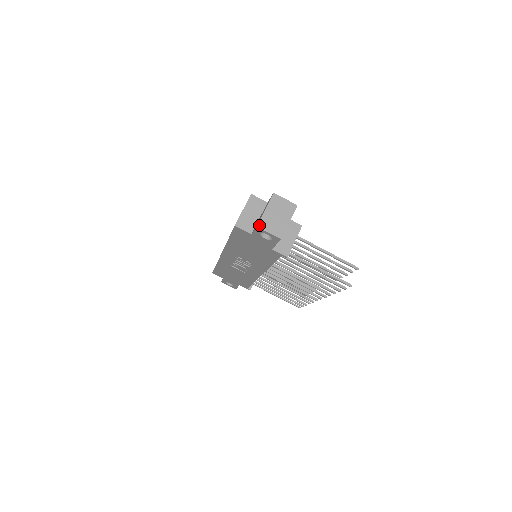
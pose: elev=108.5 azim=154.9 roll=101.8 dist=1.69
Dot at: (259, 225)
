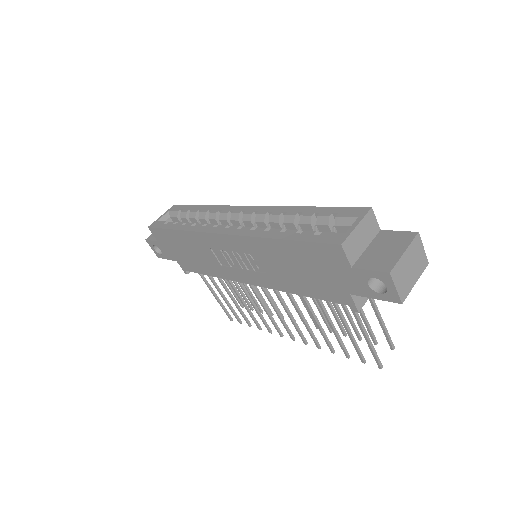
Dot at: (392, 272)
